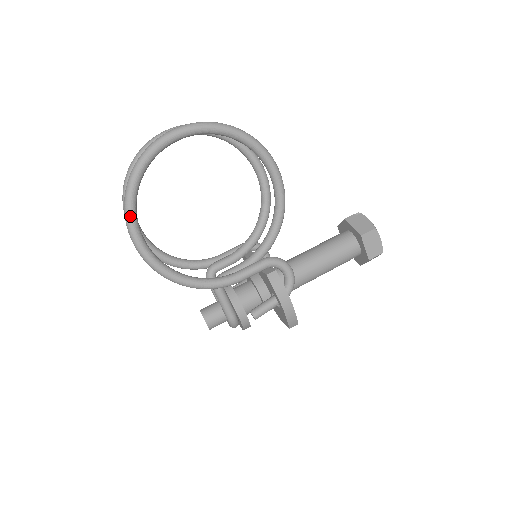
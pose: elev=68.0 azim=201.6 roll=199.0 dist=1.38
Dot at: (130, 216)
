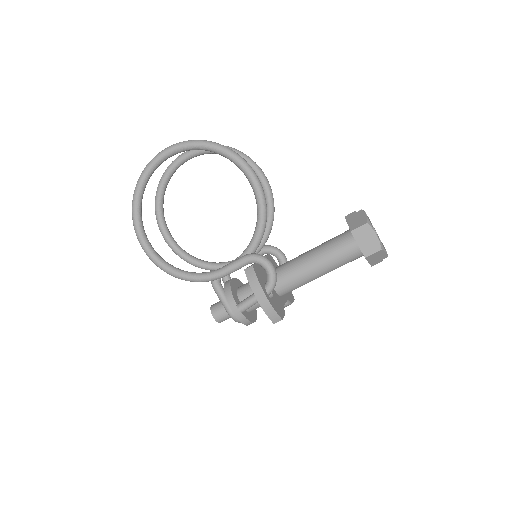
Dot at: (135, 222)
